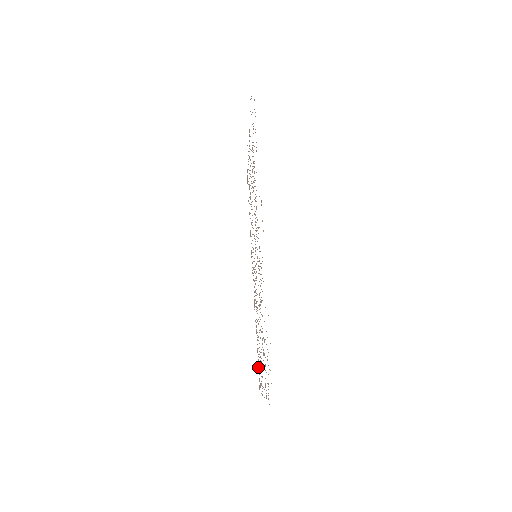
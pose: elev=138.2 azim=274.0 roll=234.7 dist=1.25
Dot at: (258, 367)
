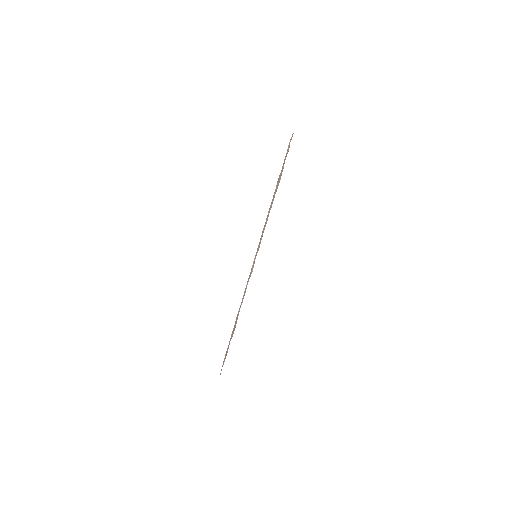
Dot at: occluded
